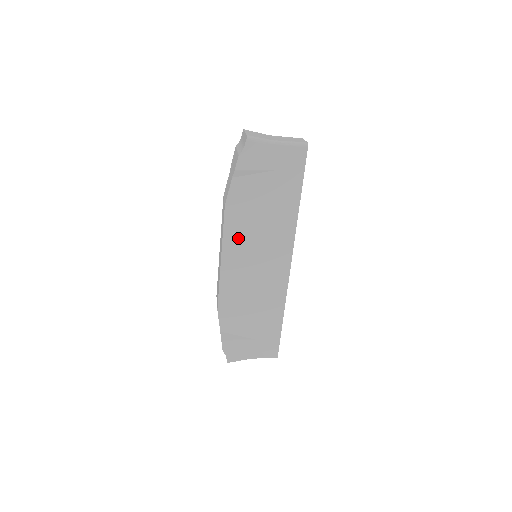
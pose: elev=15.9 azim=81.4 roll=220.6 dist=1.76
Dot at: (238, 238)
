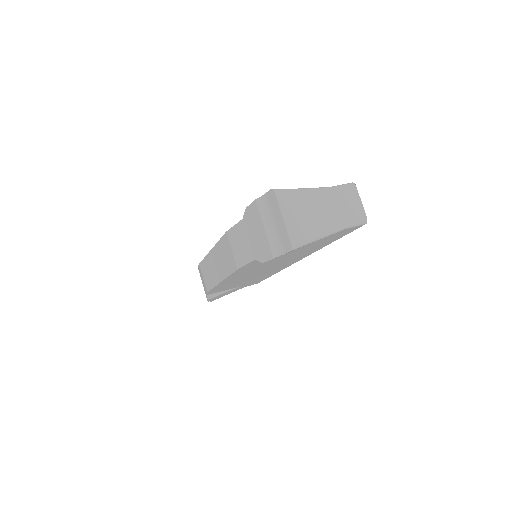
Dot at: (245, 272)
